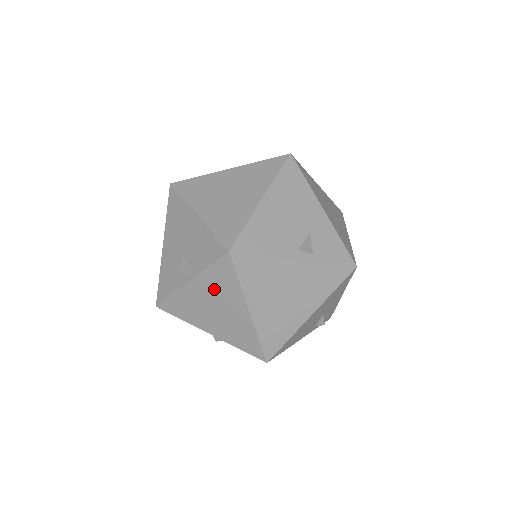
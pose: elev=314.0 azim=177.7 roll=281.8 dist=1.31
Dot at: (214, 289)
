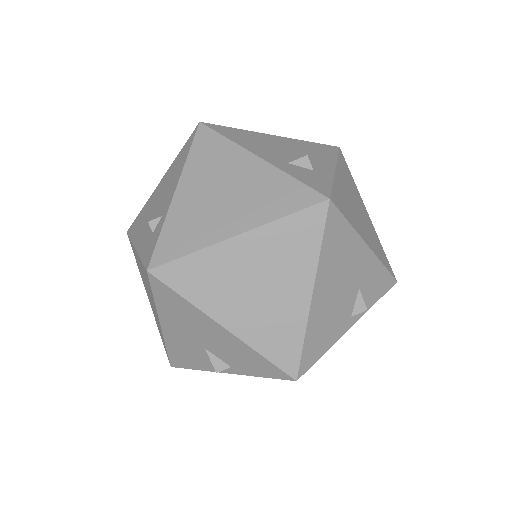
Dot at: occluded
